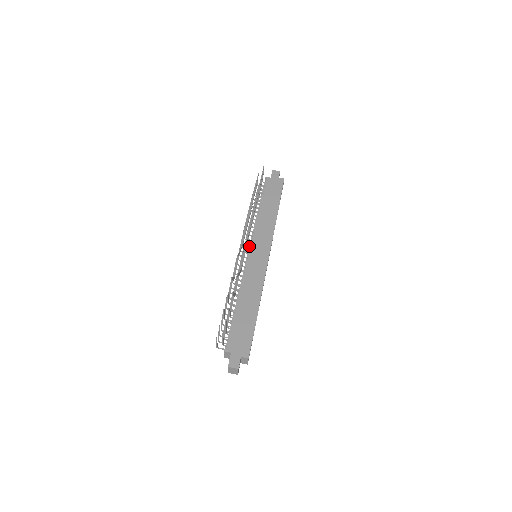
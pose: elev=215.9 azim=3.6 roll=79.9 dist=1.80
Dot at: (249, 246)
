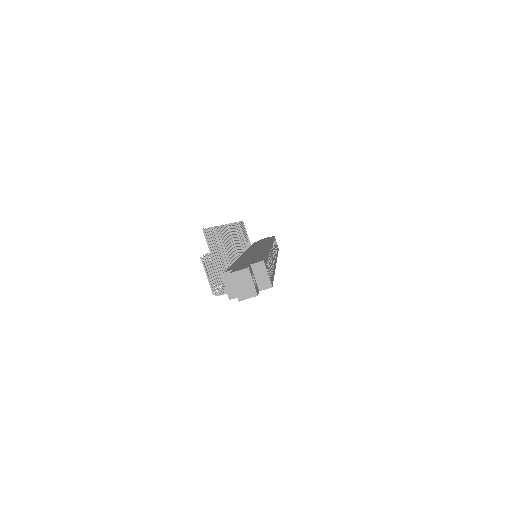
Dot at: occluded
